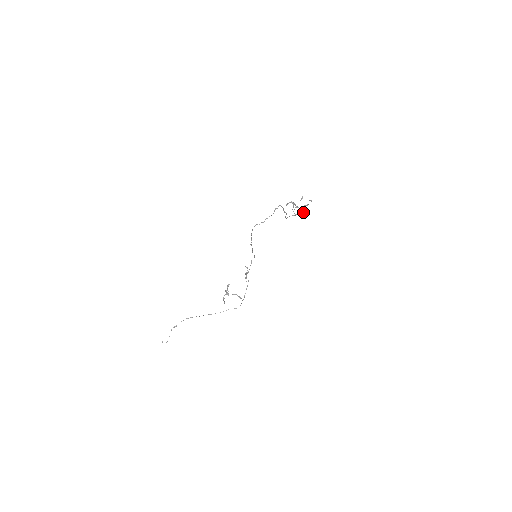
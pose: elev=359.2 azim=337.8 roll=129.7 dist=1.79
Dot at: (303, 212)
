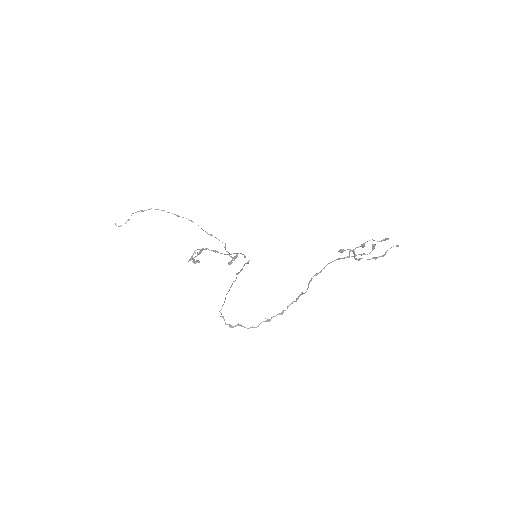
Dot at: (372, 248)
